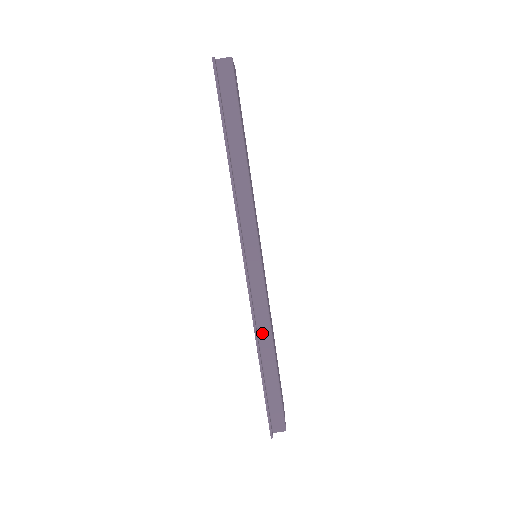
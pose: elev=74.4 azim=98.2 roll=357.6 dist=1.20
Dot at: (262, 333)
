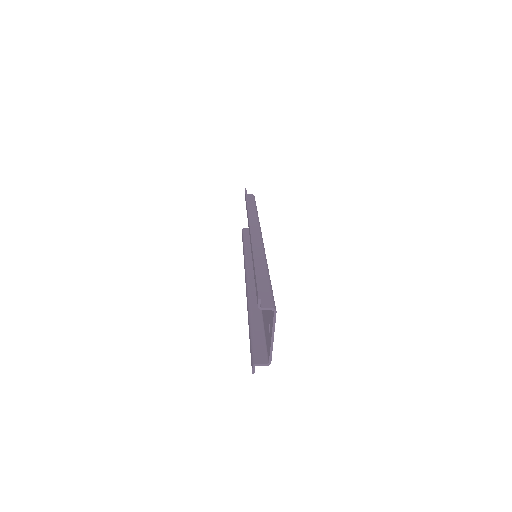
Dot at: (249, 255)
